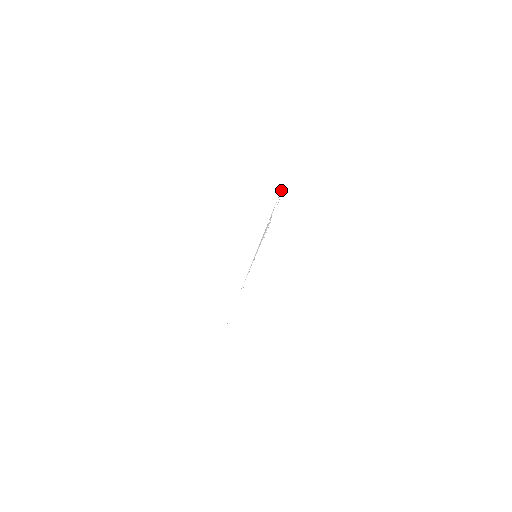
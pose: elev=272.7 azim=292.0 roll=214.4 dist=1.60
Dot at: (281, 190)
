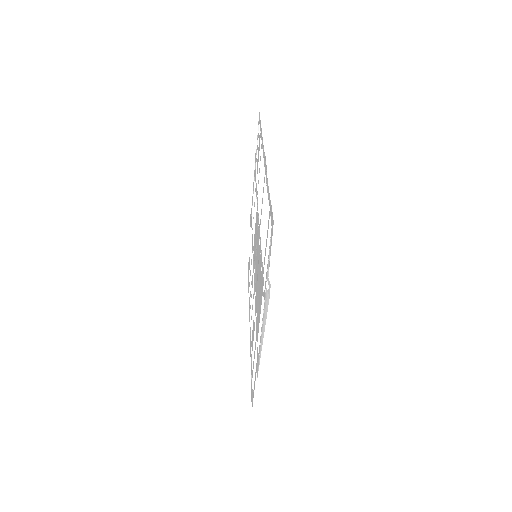
Dot at: occluded
